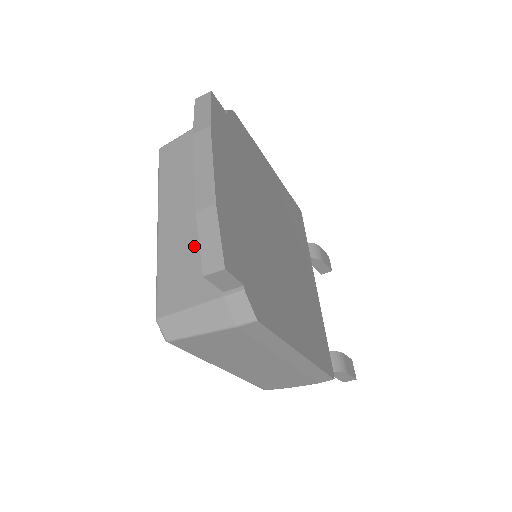
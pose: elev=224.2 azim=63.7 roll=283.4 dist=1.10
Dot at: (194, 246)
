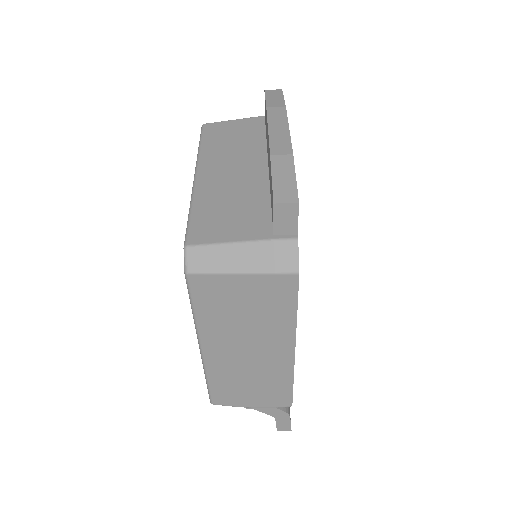
Dot at: (240, 197)
